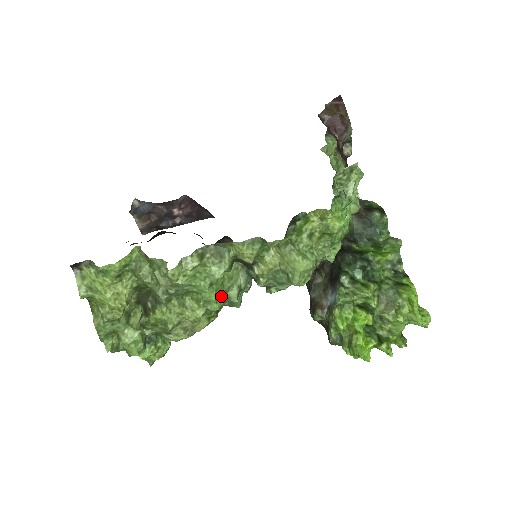
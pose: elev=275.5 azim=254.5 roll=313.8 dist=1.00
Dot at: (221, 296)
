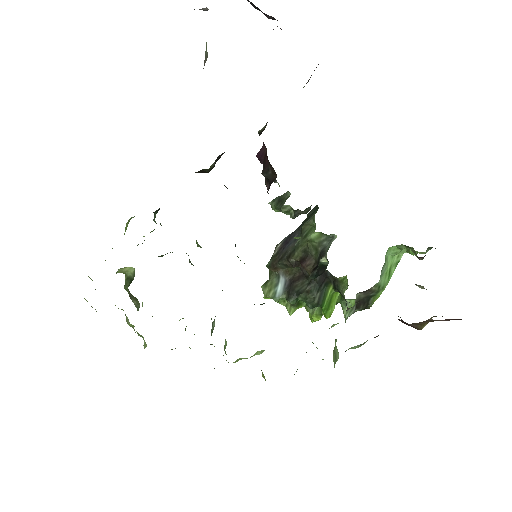
Dot at: occluded
